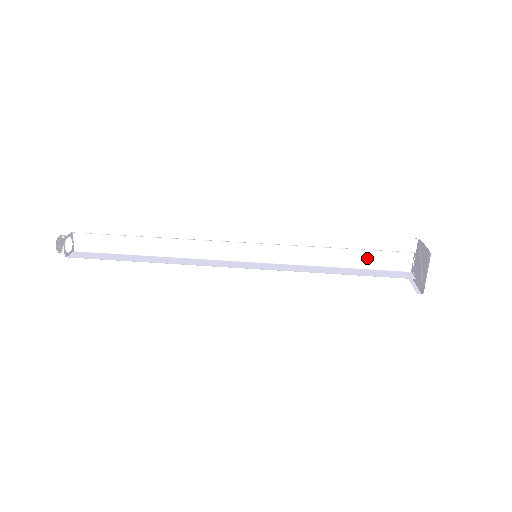
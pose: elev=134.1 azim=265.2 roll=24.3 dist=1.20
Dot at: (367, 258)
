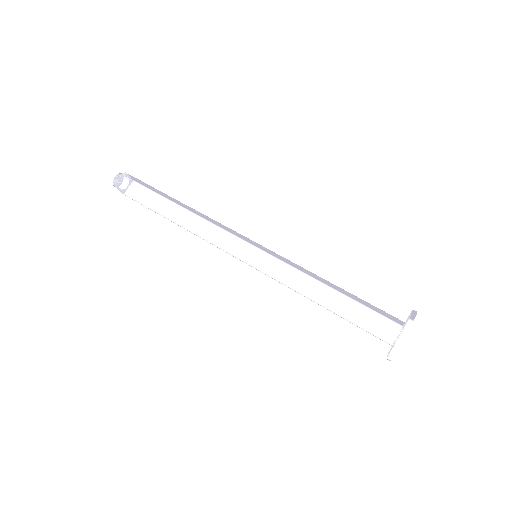
Dot at: (354, 311)
